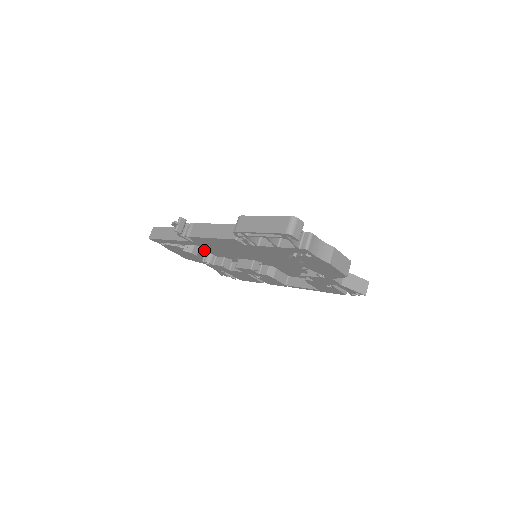
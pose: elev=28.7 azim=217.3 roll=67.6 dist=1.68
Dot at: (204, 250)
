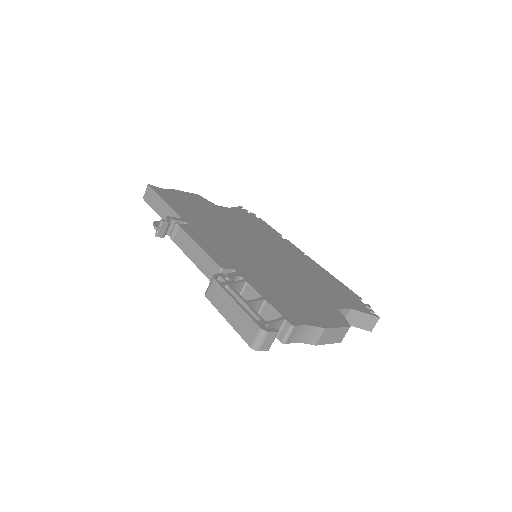
Dot at: occluded
